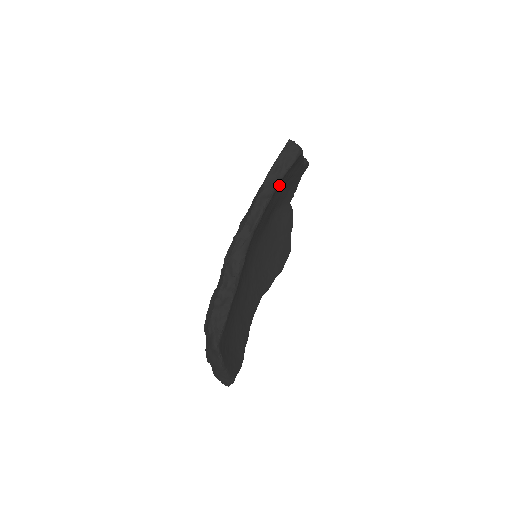
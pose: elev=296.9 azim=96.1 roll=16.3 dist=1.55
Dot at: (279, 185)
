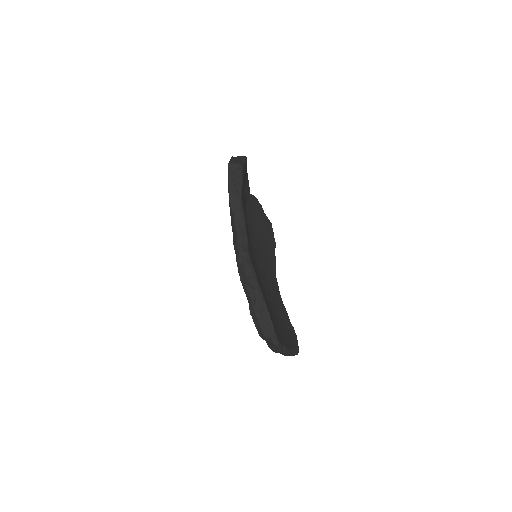
Dot at: occluded
